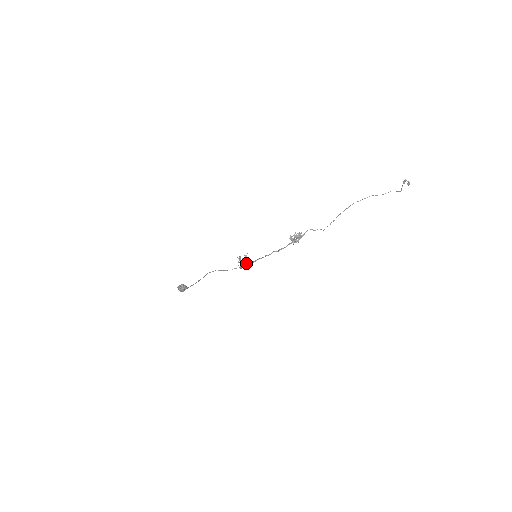
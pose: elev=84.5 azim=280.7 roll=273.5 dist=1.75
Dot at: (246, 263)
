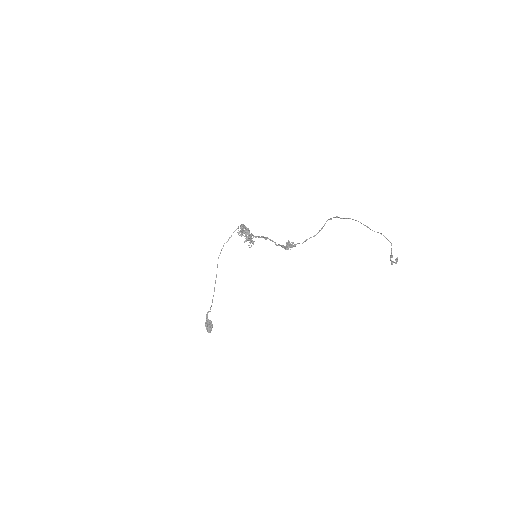
Dot at: (249, 236)
